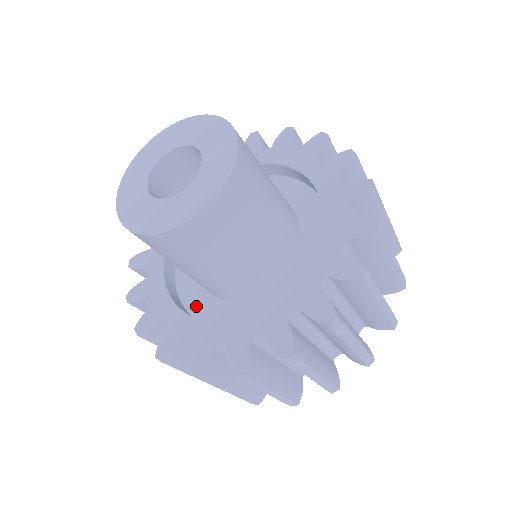
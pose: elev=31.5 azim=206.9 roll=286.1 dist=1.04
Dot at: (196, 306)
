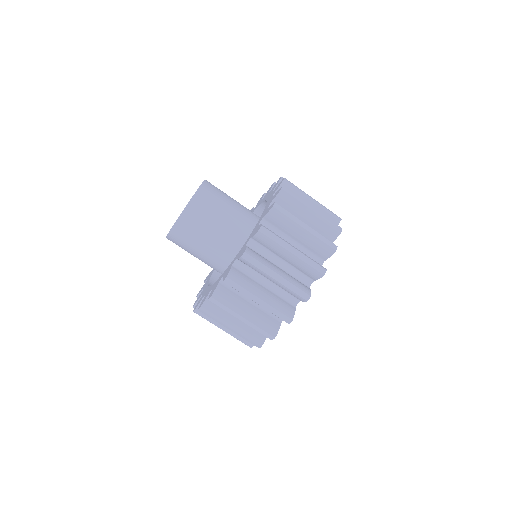
Dot at: occluded
